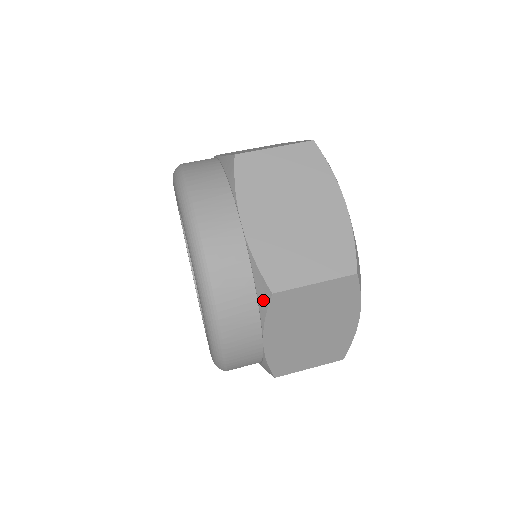
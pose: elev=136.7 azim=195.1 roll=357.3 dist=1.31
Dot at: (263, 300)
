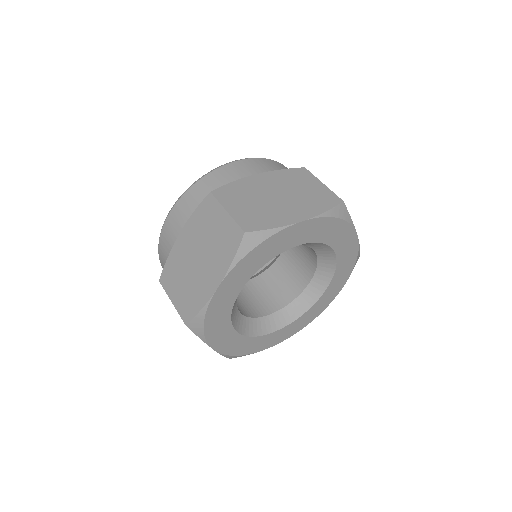
Dot at: occluded
